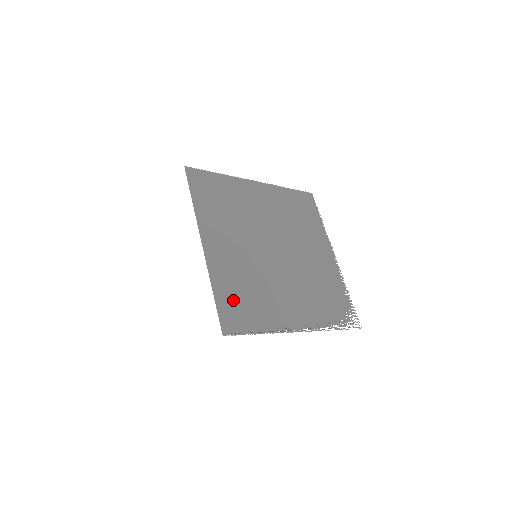
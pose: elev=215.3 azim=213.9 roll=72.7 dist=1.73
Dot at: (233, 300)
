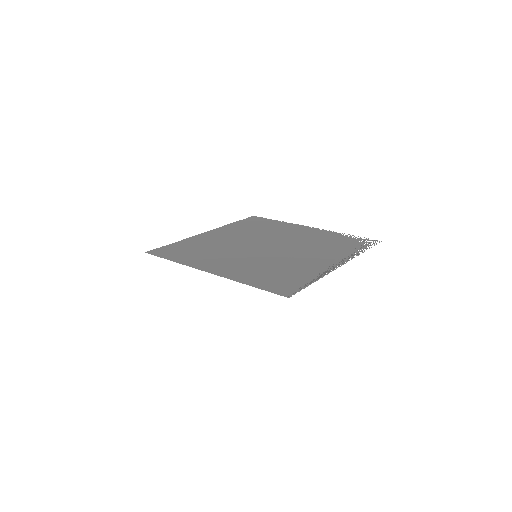
Dot at: (270, 280)
